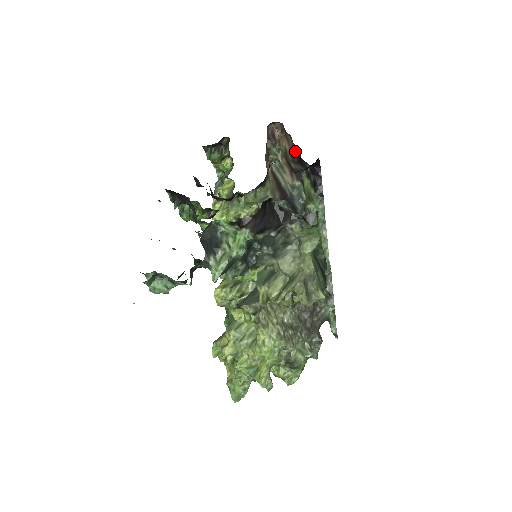
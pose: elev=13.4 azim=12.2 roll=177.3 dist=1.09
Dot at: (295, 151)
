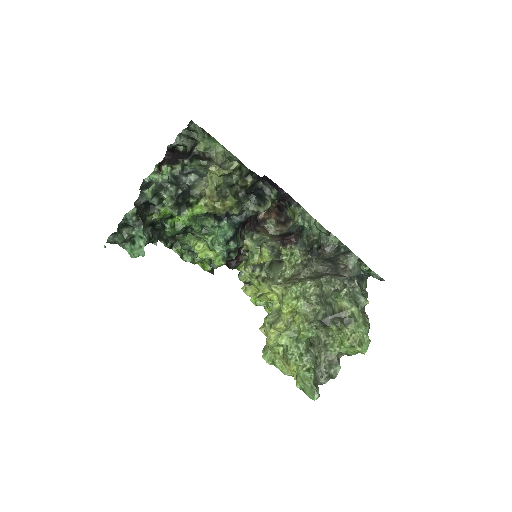
Dot at: (277, 210)
